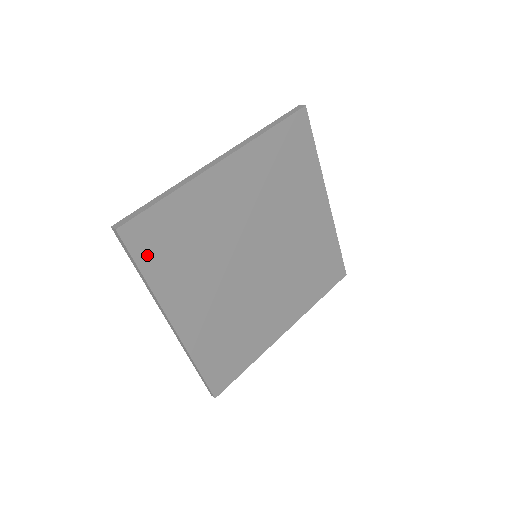
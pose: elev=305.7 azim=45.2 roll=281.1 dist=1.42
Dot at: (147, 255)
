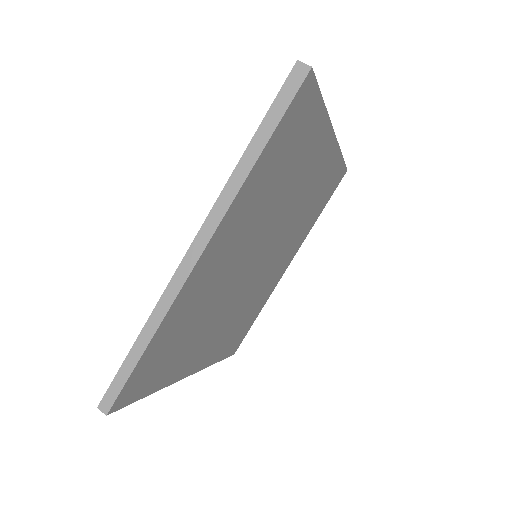
Dot at: (282, 132)
